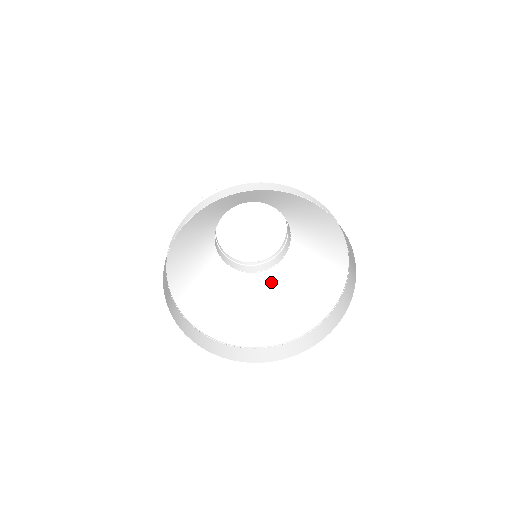
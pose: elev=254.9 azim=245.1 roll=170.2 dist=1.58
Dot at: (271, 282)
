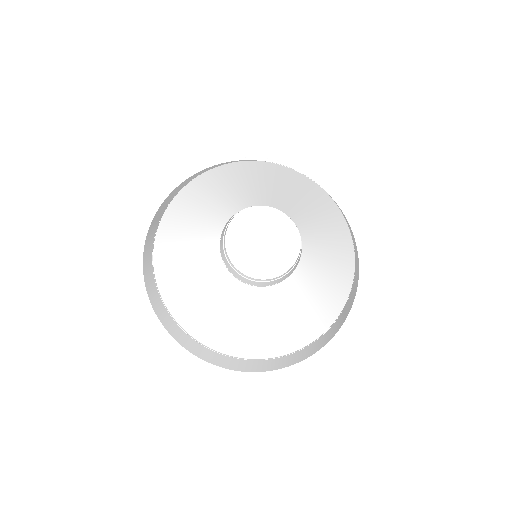
Dot at: (232, 290)
